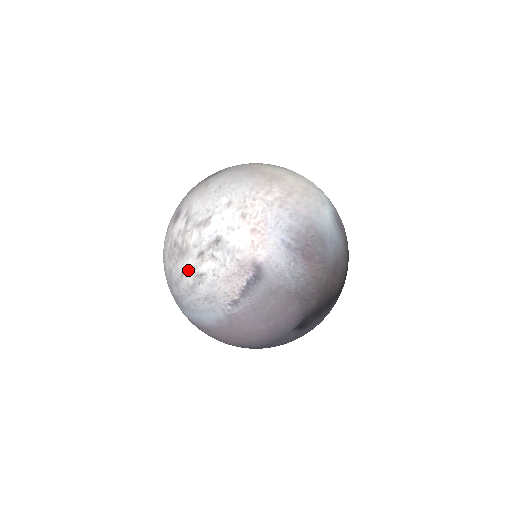
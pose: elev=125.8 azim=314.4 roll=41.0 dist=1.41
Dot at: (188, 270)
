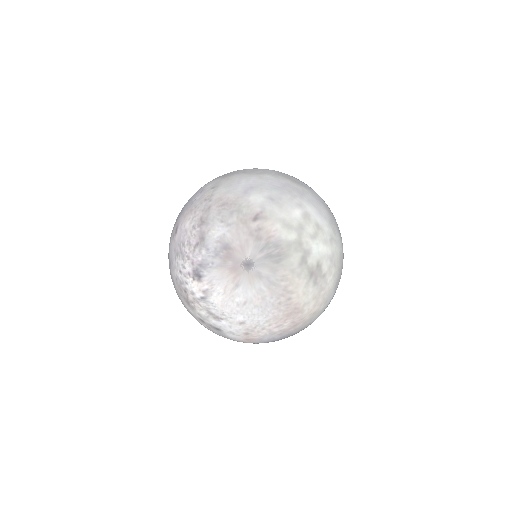
Dot at: (187, 309)
